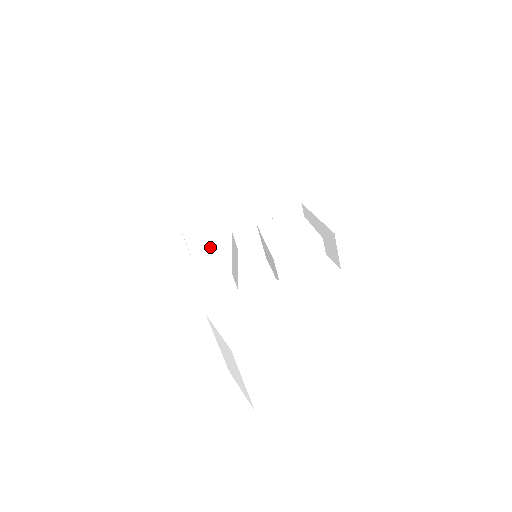
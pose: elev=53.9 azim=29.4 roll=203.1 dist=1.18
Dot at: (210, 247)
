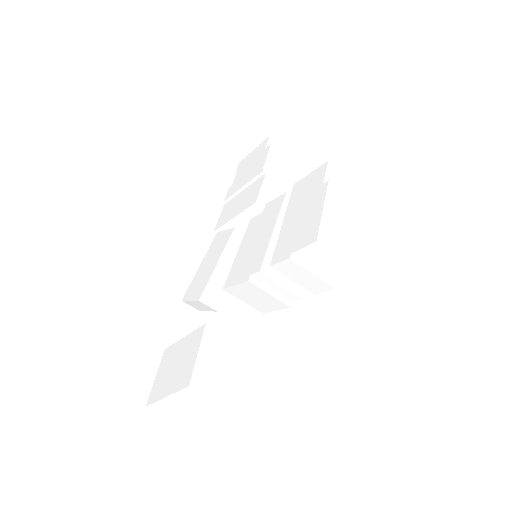
Dot at: (215, 248)
